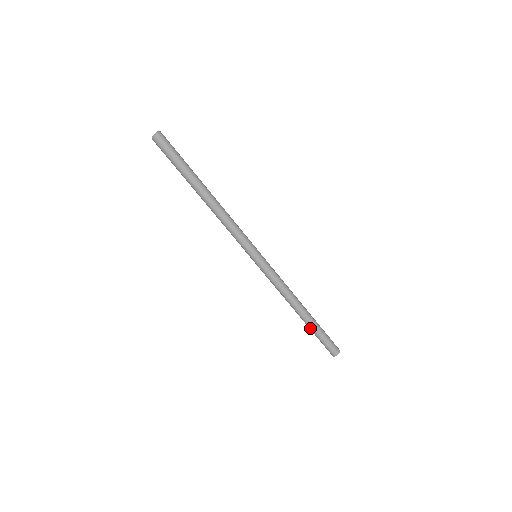
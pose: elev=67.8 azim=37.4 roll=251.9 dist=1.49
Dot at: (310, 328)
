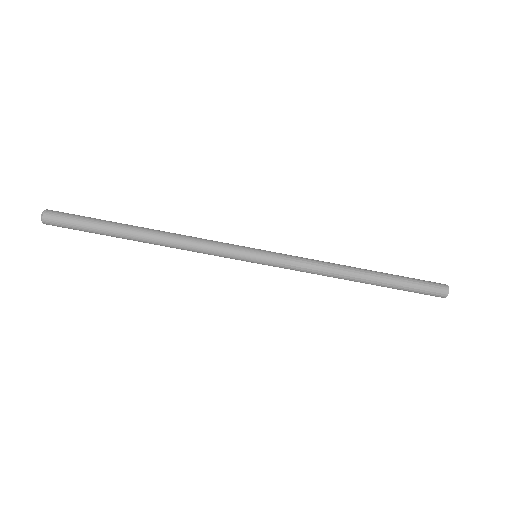
Dot at: (385, 286)
